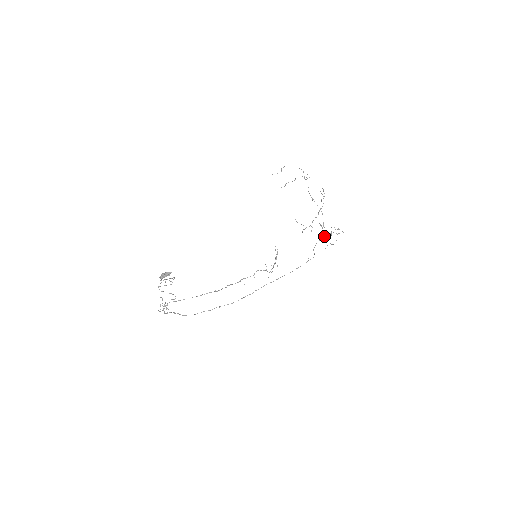
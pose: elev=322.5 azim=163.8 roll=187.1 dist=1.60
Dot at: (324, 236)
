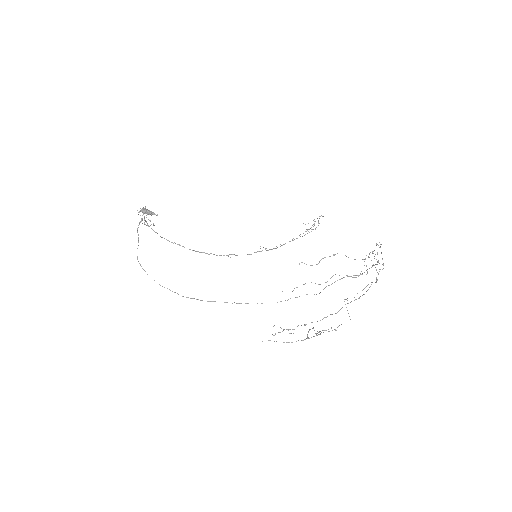
Dot at: occluded
